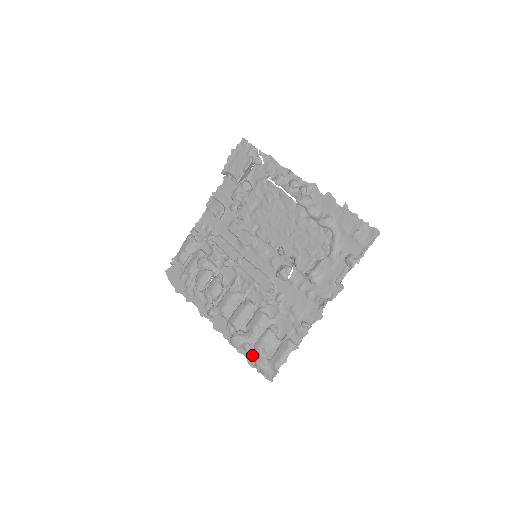
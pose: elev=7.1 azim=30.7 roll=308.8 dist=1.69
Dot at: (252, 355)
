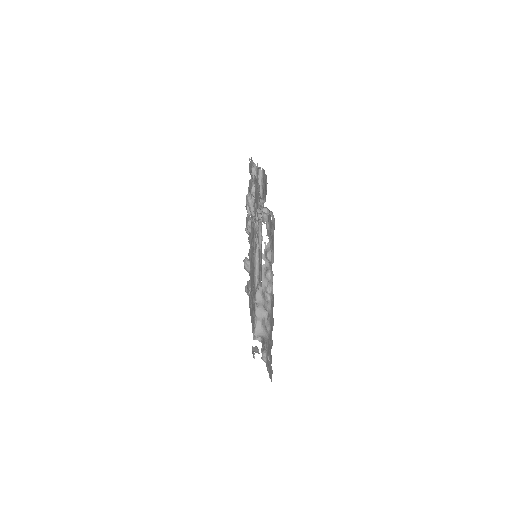
Dot at: occluded
